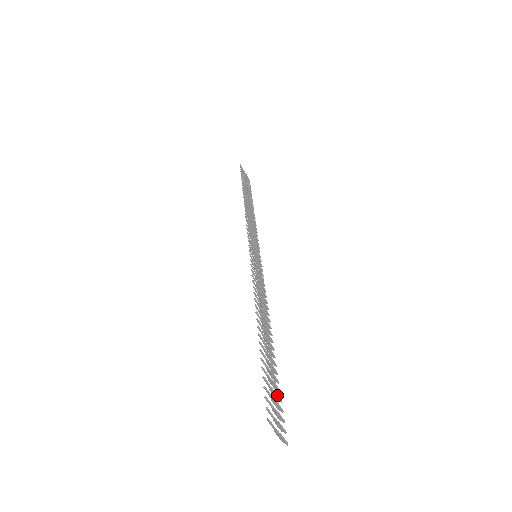
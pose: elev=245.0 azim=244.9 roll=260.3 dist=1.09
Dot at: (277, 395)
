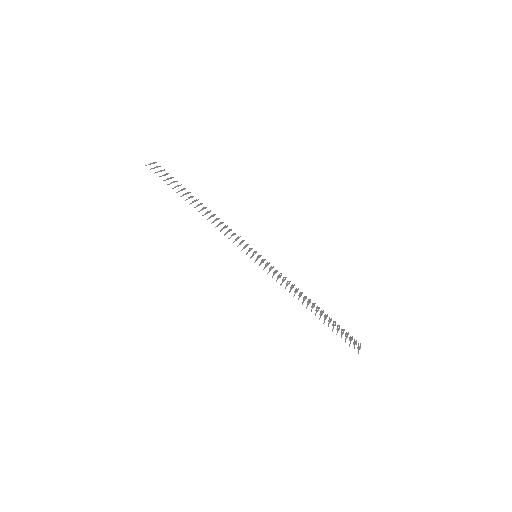
Dot at: occluded
